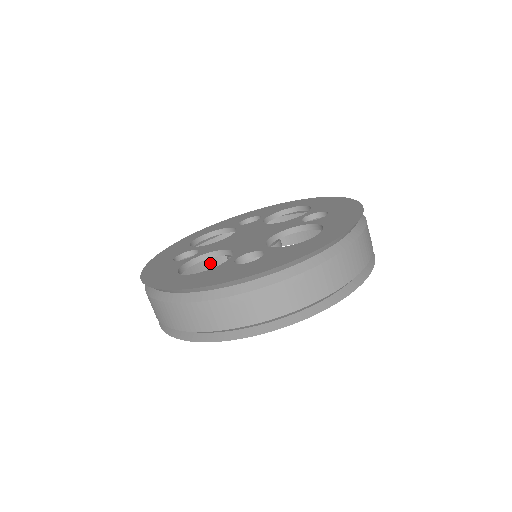
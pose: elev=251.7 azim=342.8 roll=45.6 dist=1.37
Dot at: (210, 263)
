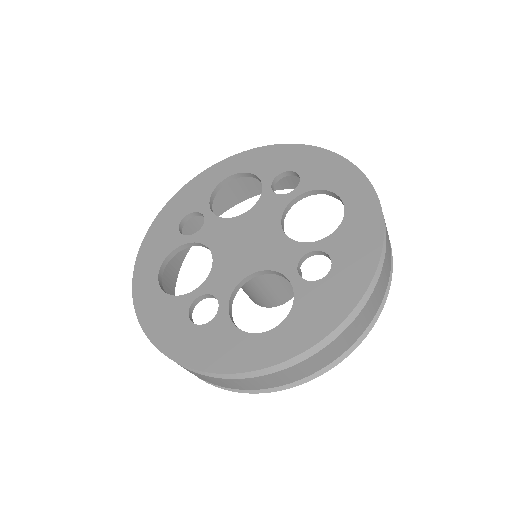
Dot at: occluded
